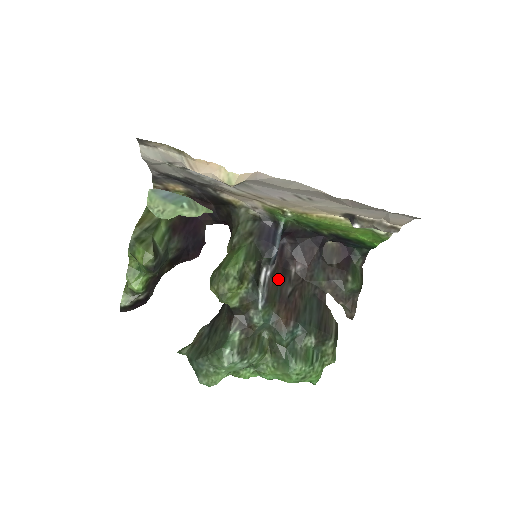
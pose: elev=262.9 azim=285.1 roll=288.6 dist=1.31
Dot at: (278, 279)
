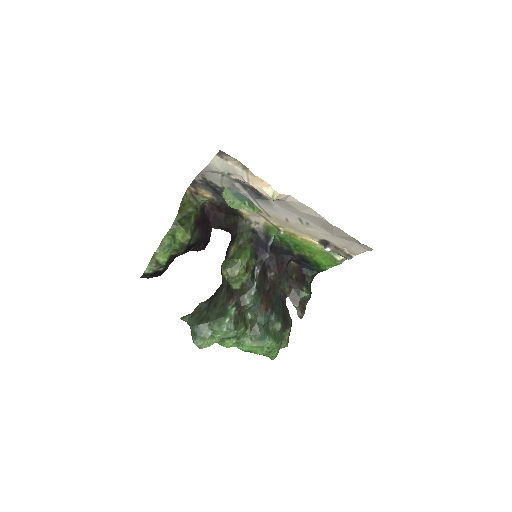
Dot at: (262, 278)
